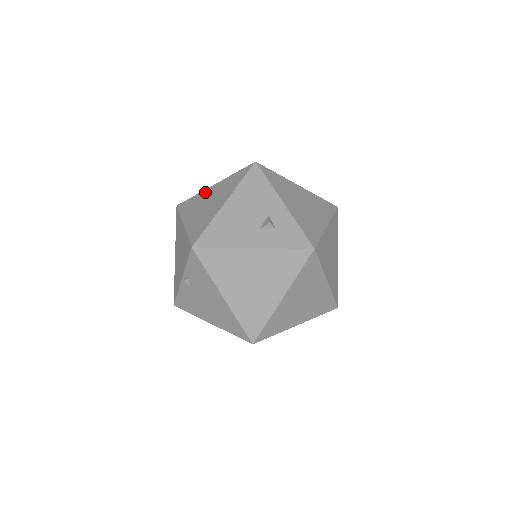
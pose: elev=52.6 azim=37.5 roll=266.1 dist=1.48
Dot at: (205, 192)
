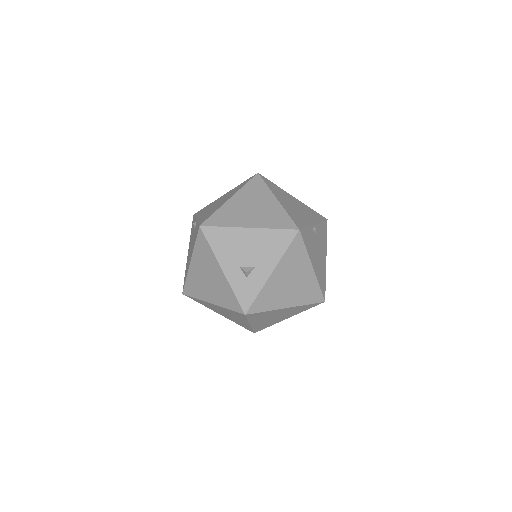
Dot at: (269, 196)
